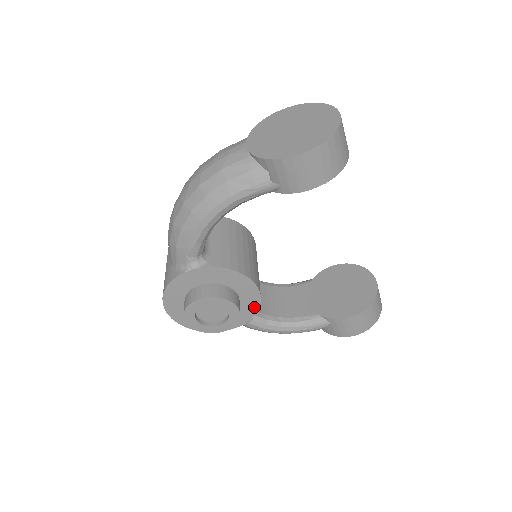
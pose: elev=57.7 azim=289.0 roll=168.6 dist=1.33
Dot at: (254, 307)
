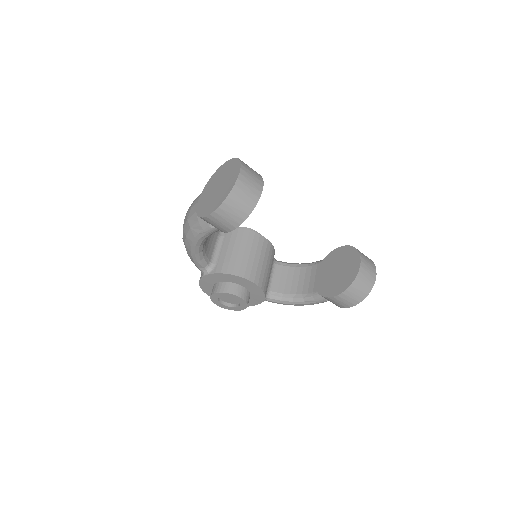
Dot at: (260, 292)
